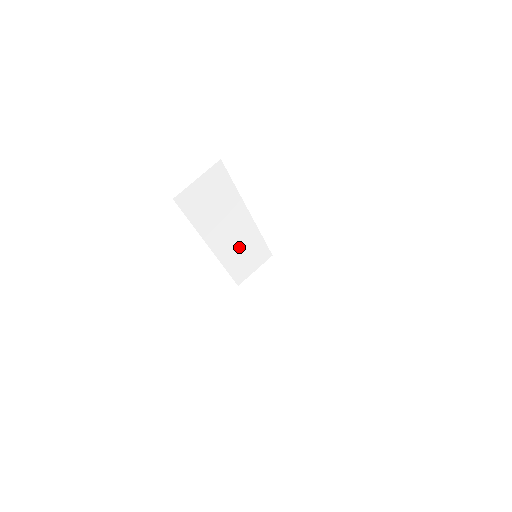
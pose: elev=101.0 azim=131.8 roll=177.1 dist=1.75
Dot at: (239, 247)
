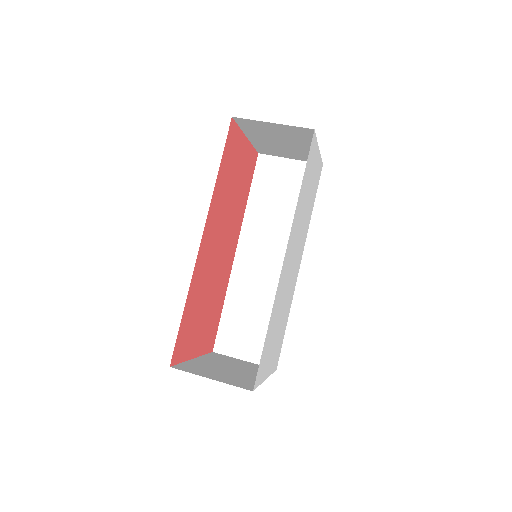
Dot at: (258, 294)
